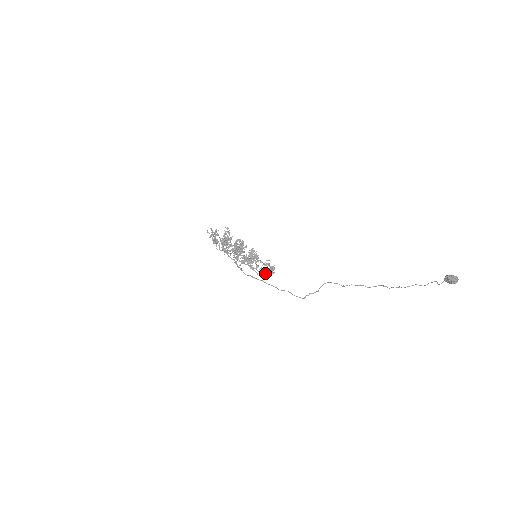
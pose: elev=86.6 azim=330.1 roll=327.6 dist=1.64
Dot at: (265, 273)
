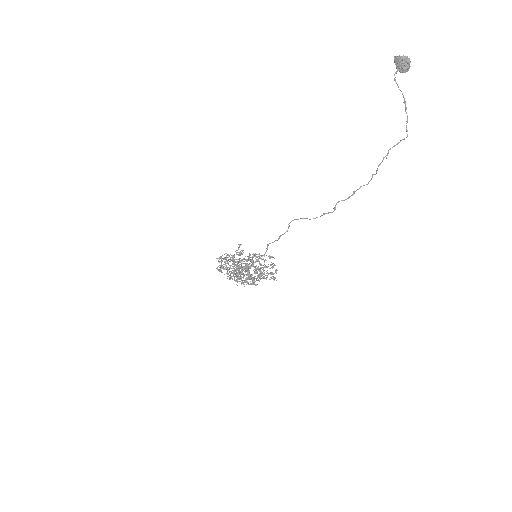
Dot at: (264, 270)
